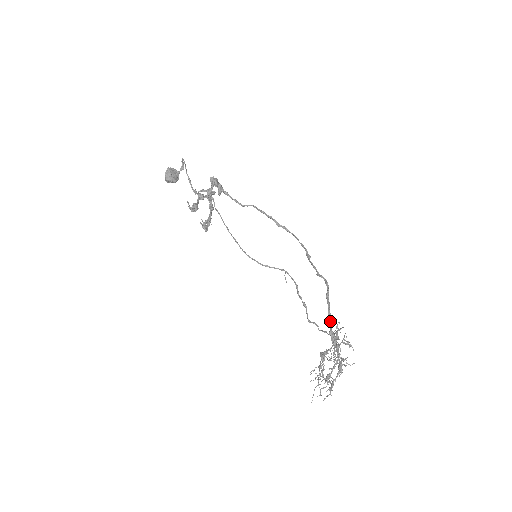
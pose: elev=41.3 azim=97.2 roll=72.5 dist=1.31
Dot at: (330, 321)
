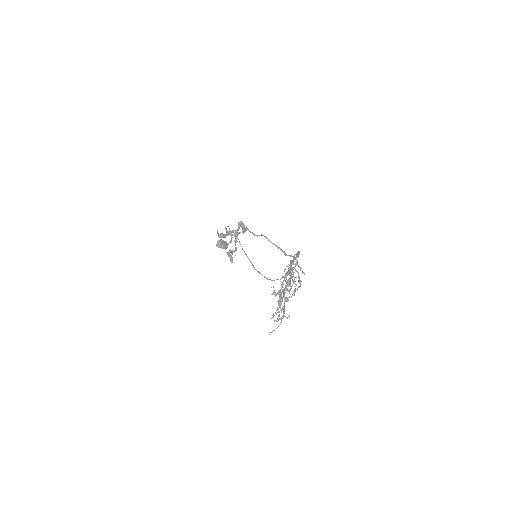
Dot at: (291, 263)
